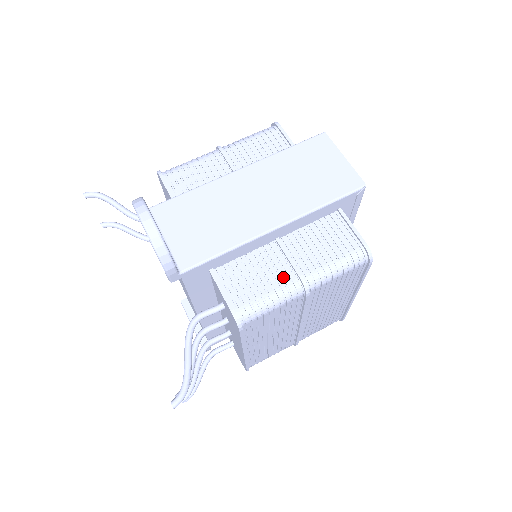
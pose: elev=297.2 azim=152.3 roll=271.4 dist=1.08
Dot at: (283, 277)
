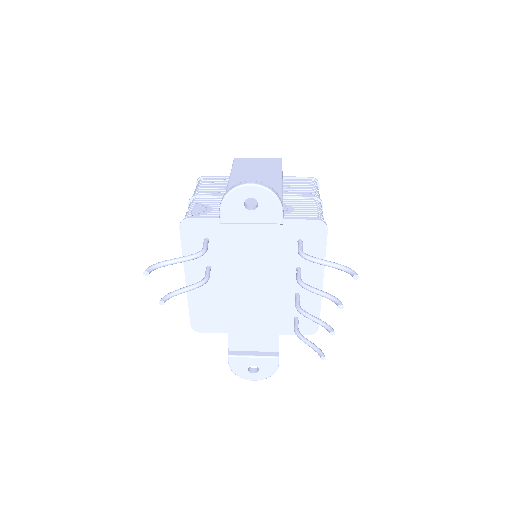
Dot at: (308, 202)
